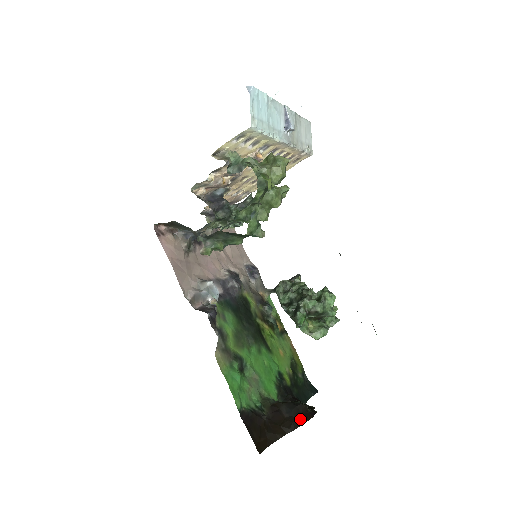
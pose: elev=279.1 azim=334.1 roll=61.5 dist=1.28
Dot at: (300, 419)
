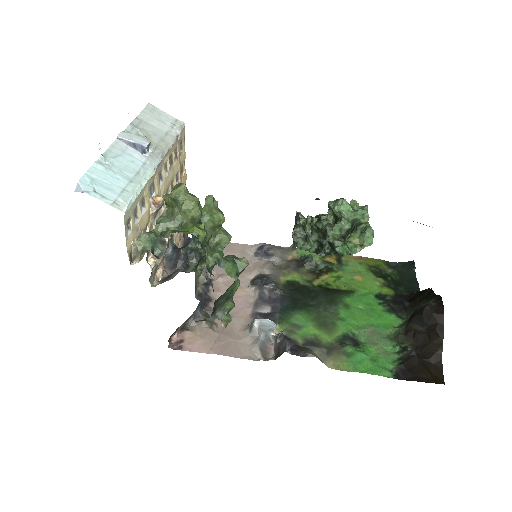
Dot at: (437, 320)
